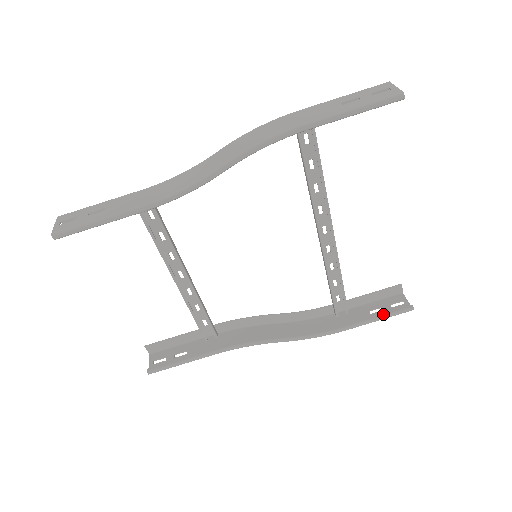
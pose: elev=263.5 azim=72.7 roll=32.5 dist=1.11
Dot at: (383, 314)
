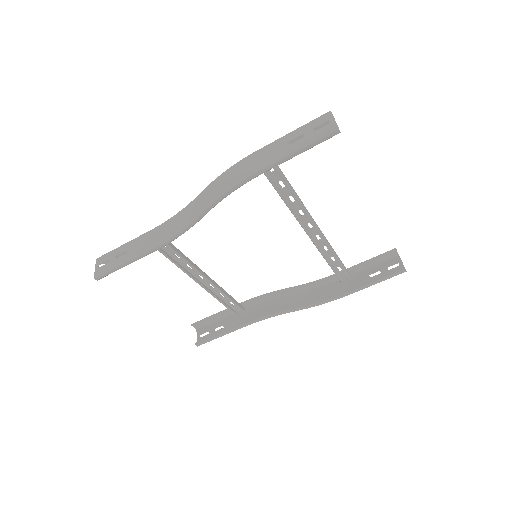
Dot at: (379, 278)
